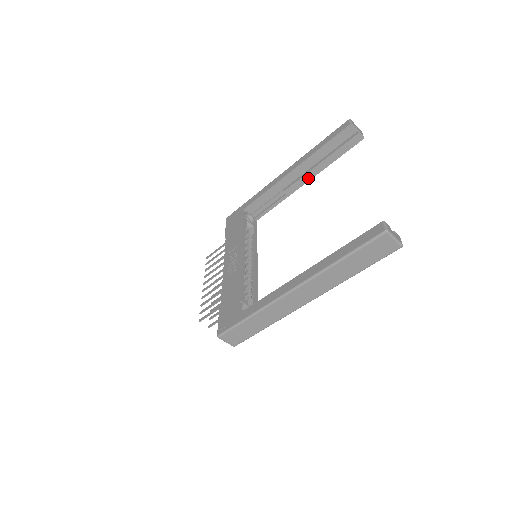
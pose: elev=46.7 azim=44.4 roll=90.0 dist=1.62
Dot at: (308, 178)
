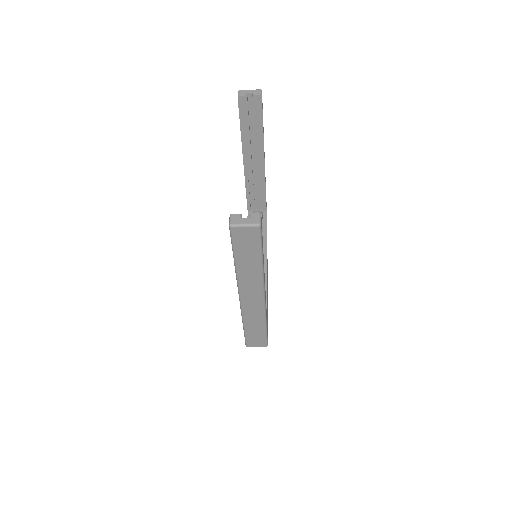
Dot at: (261, 157)
